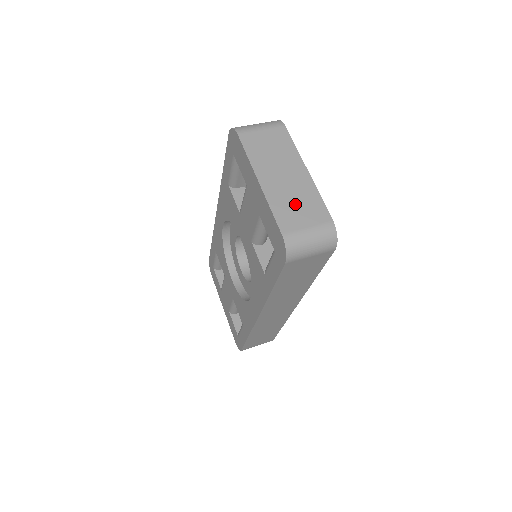
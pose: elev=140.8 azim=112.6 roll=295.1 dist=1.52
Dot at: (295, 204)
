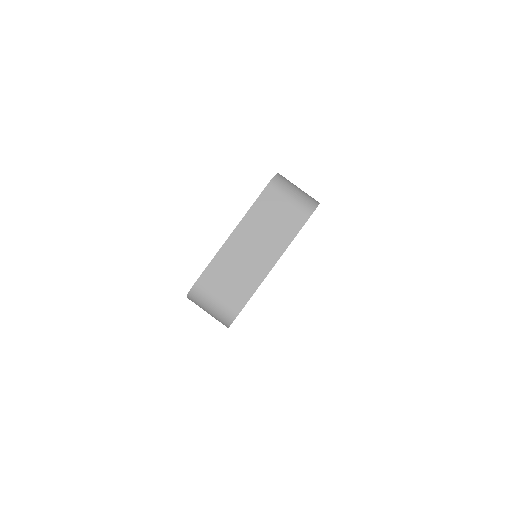
Dot at: (232, 275)
